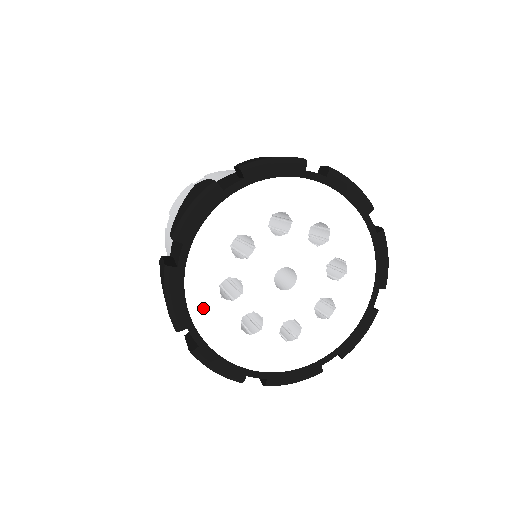
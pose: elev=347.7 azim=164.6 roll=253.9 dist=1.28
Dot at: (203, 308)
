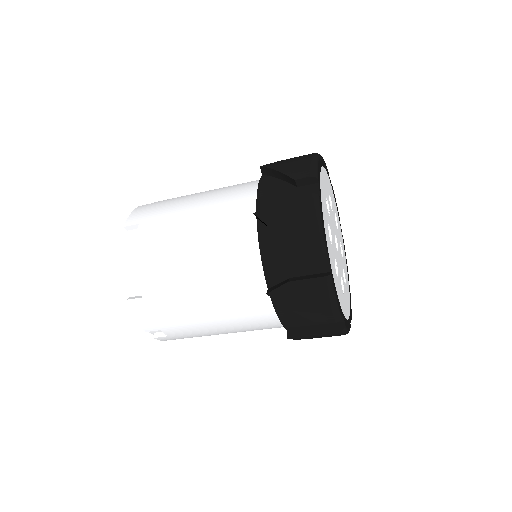
Dot at: (328, 240)
